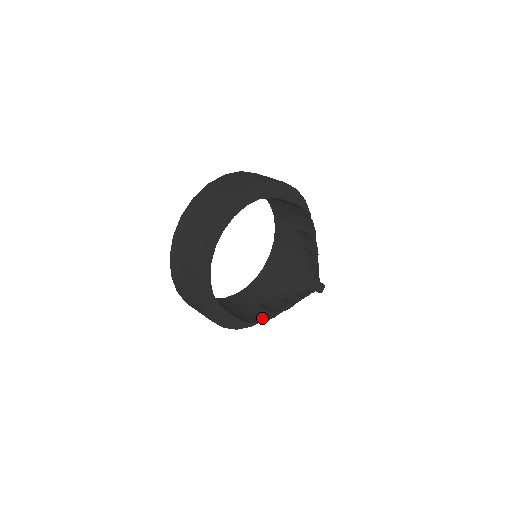
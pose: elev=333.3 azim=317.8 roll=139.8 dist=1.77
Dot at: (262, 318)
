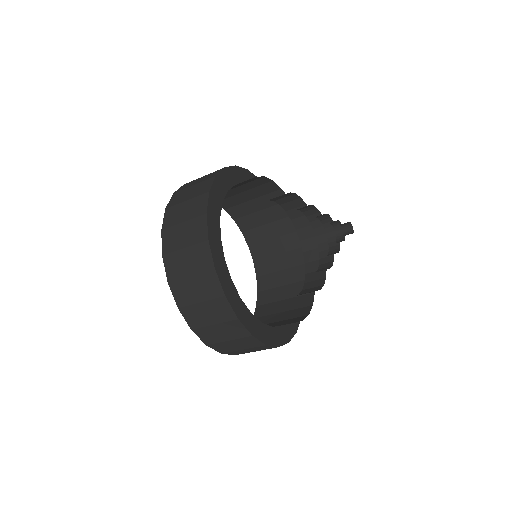
Dot at: (298, 320)
